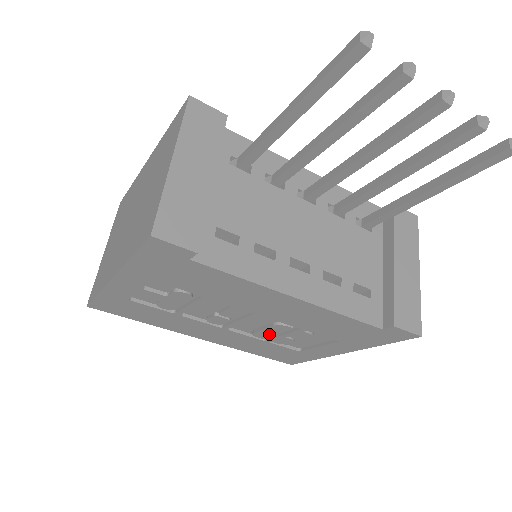
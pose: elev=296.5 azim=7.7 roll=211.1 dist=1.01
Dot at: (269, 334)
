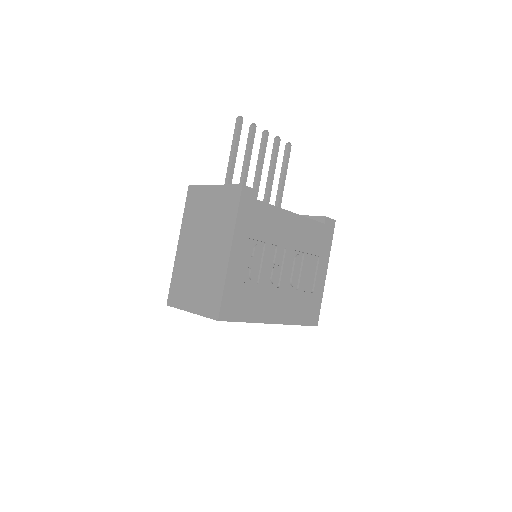
Dot at: (297, 276)
